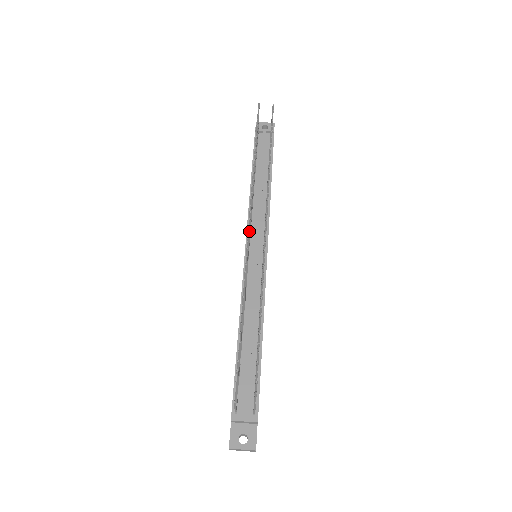
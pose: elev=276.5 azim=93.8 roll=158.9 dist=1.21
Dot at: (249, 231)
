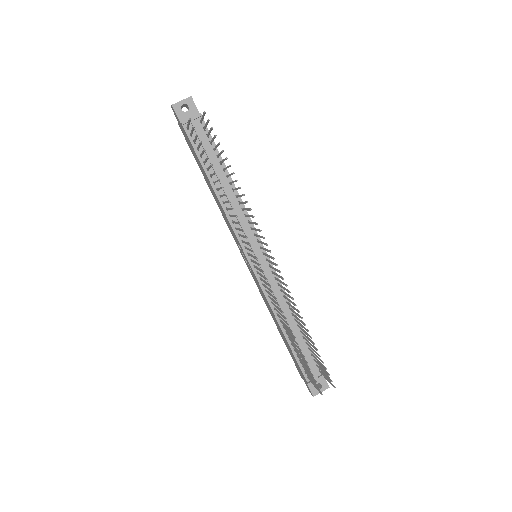
Dot at: occluded
